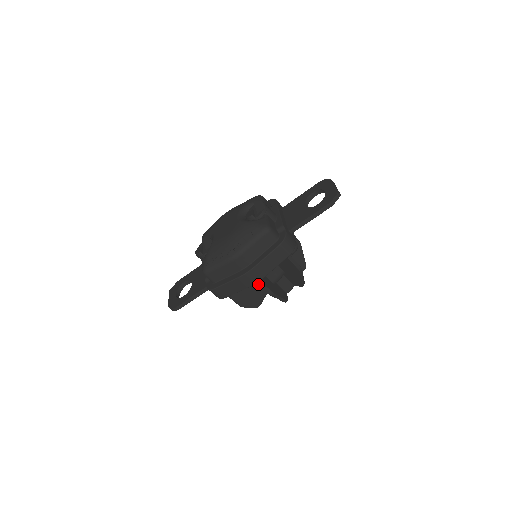
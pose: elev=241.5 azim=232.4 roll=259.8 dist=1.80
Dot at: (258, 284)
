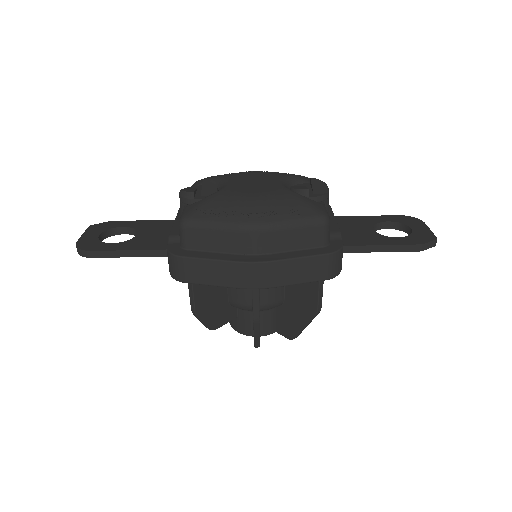
Dot at: (238, 296)
